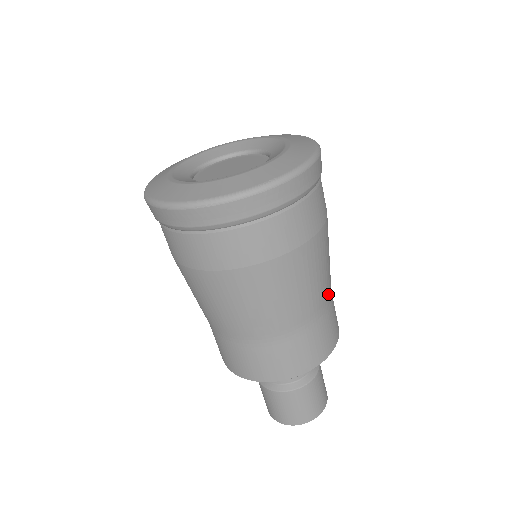
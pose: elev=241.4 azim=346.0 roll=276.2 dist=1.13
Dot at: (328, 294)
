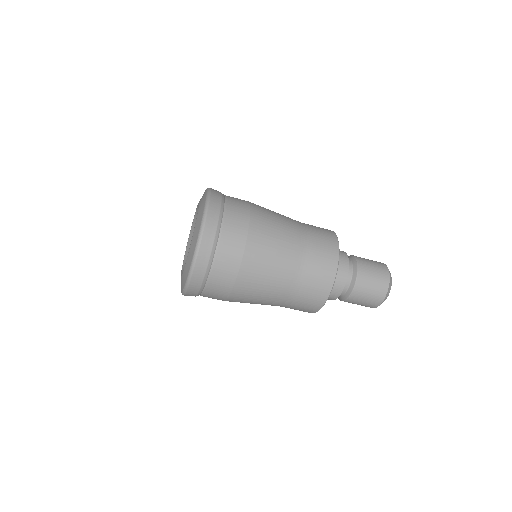
Dot at: (290, 282)
